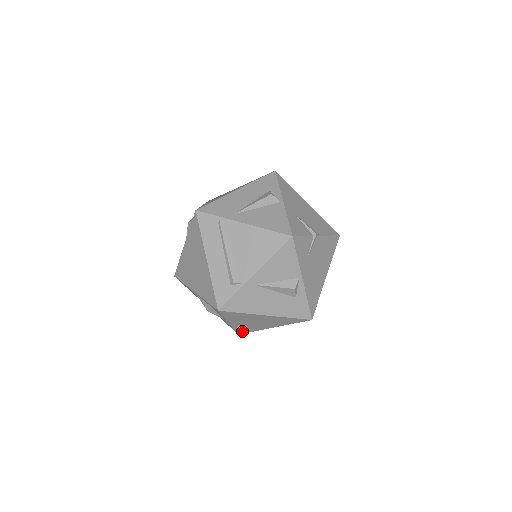
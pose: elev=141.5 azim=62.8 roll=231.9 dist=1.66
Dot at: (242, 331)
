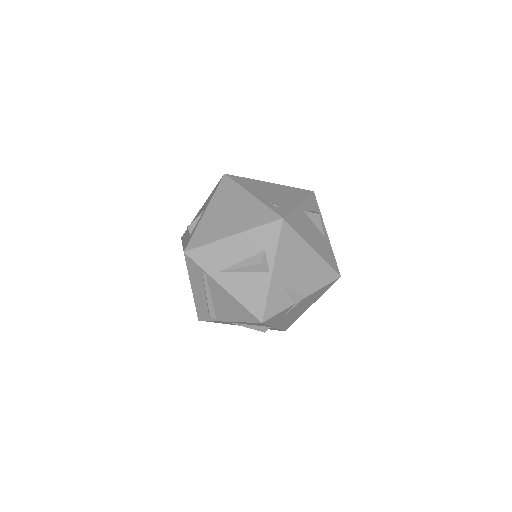
Dot at: occluded
